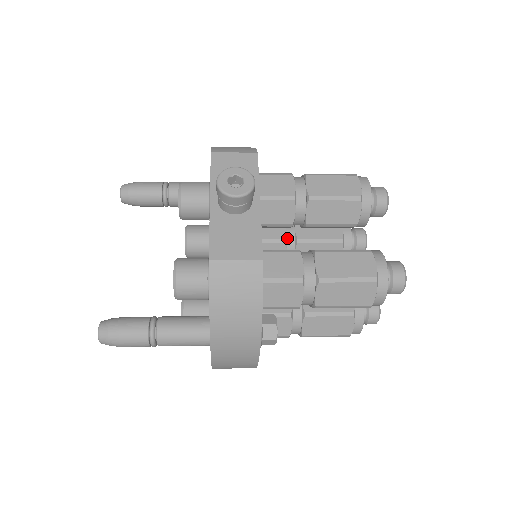
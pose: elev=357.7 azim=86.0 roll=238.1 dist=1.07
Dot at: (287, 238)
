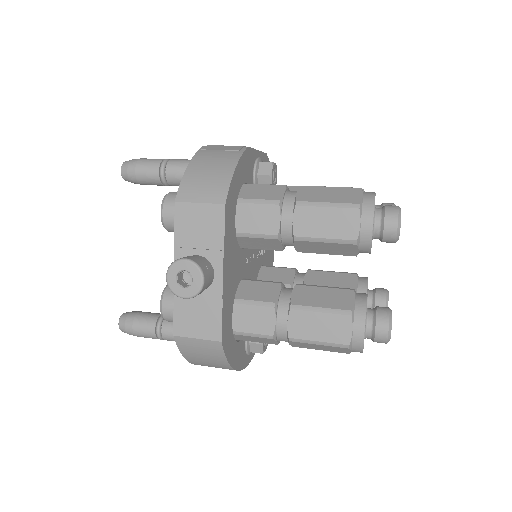
Dot at: occluded
